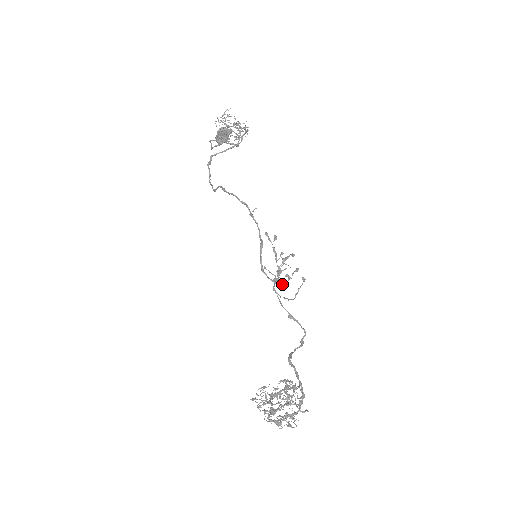
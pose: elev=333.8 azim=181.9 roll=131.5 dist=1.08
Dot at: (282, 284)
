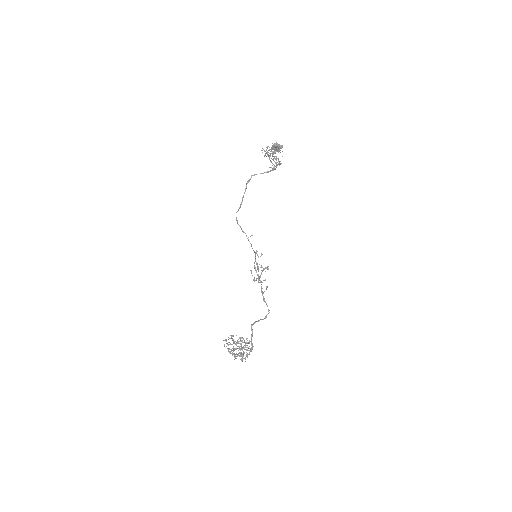
Dot at: occluded
